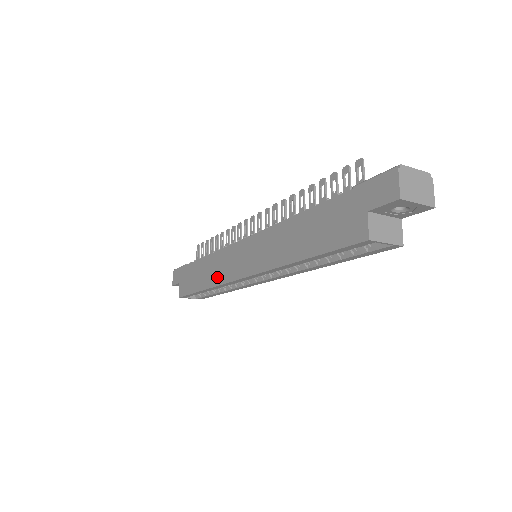
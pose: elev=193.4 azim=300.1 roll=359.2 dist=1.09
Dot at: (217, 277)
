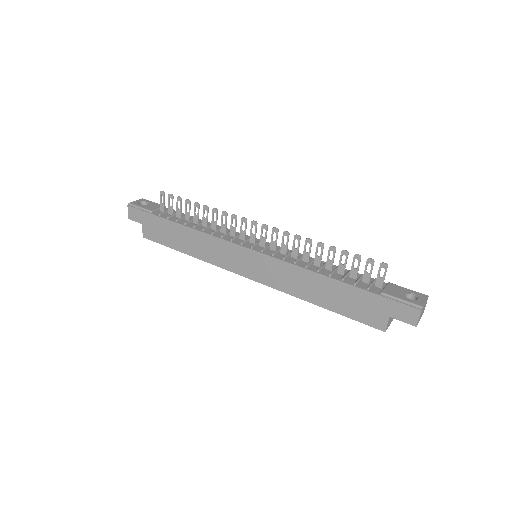
Dot at: (211, 257)
